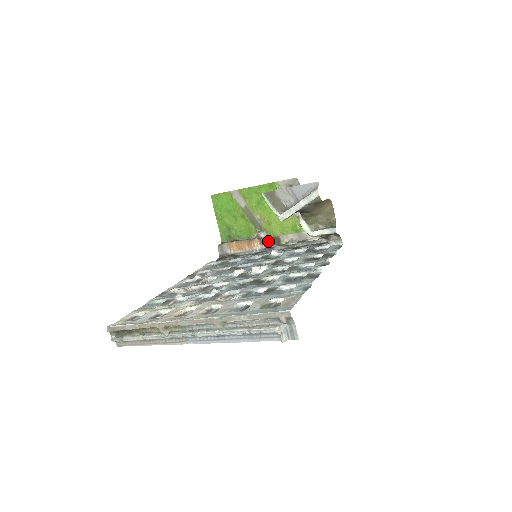
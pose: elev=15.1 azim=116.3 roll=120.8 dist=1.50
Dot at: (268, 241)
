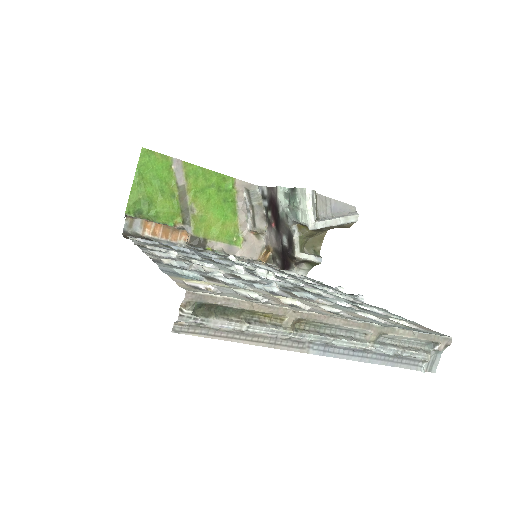
Dot at: (190, 239)
